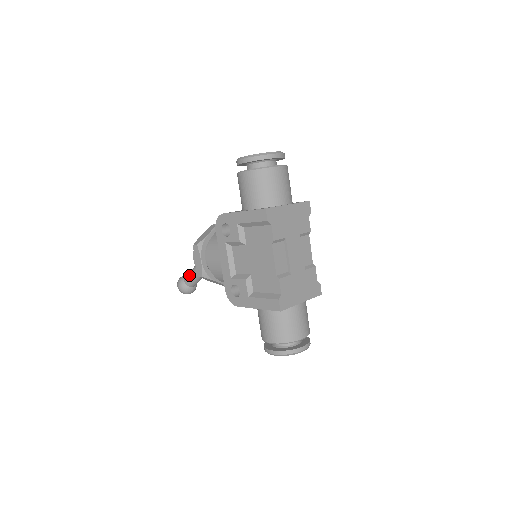
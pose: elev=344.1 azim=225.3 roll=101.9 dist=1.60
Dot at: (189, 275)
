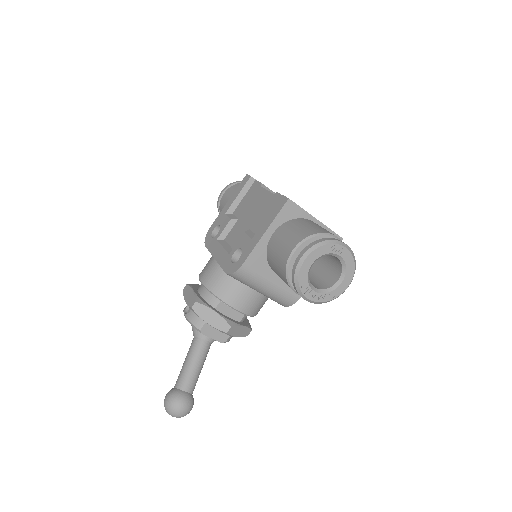
Dot at: (181, 370)
